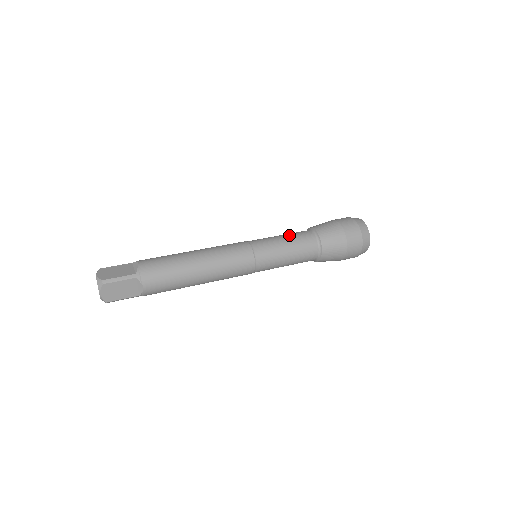
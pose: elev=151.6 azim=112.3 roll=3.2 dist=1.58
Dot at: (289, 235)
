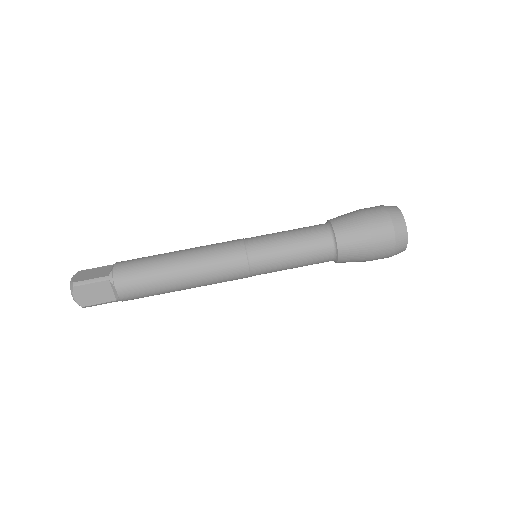
Dot at: (302, 255)
